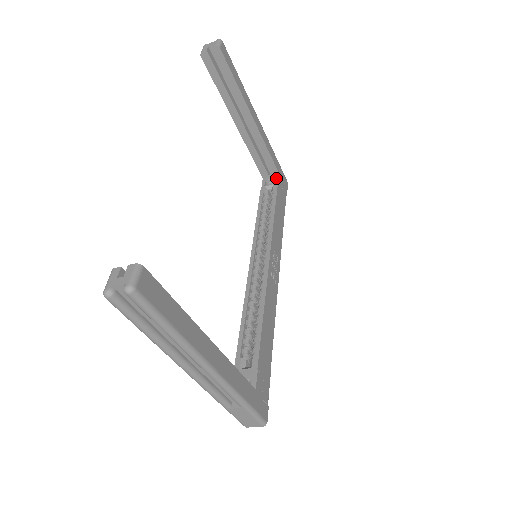
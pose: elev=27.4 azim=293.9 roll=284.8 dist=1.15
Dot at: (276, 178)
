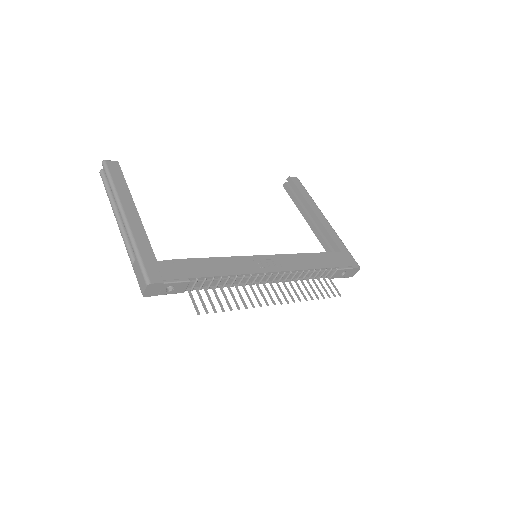
Dot at: (336, 254)
